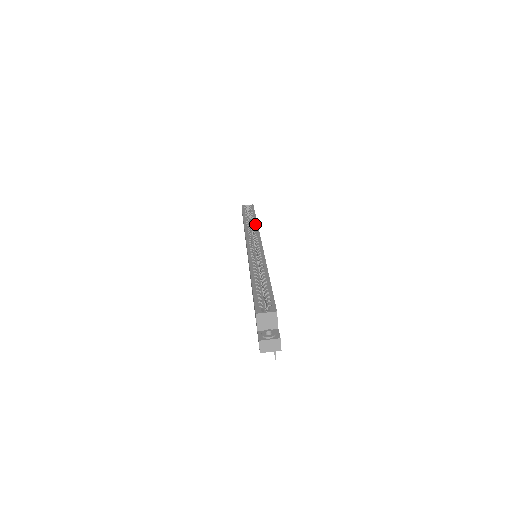
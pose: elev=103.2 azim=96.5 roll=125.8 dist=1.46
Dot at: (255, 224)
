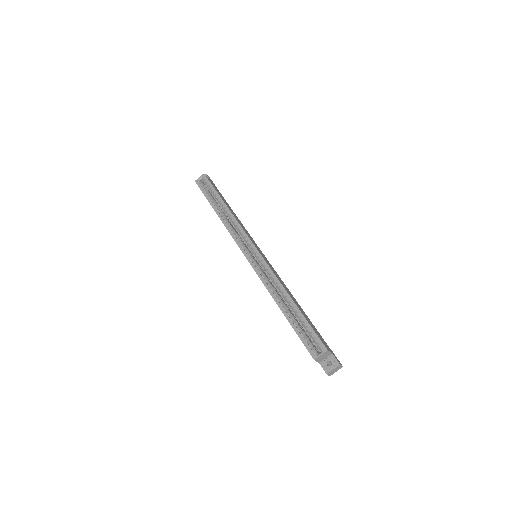
Dot at: (230, 215)
